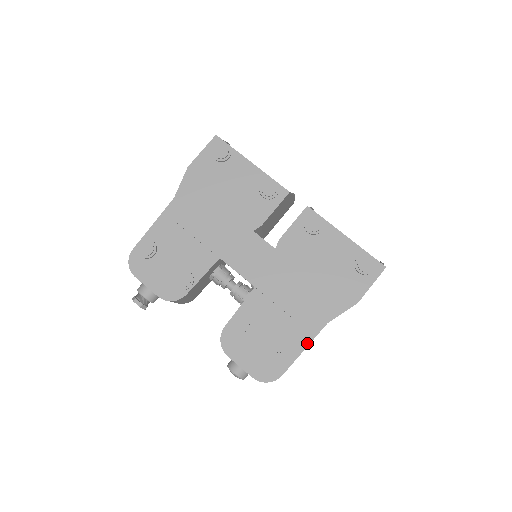
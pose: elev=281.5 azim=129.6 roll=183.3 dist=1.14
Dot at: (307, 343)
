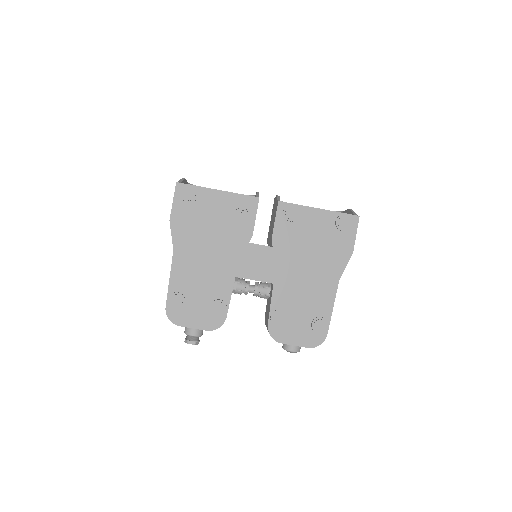
Dot at: (332, 302)
